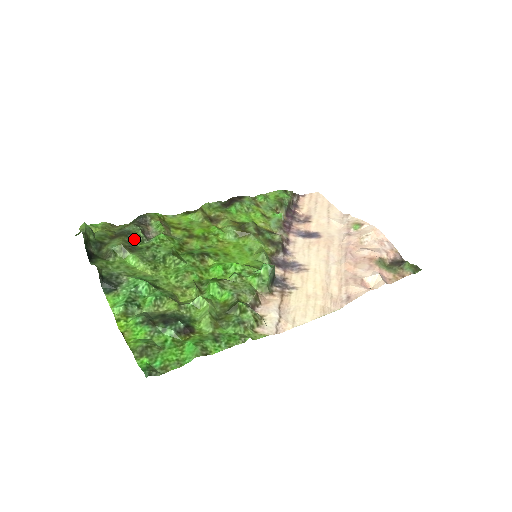
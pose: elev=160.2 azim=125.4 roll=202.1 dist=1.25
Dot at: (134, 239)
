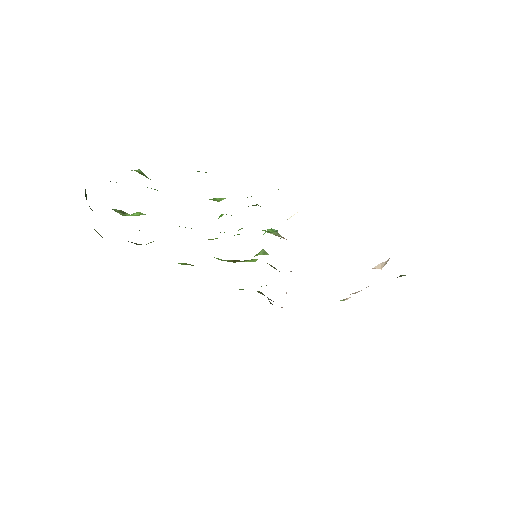
Dot at: occluded
